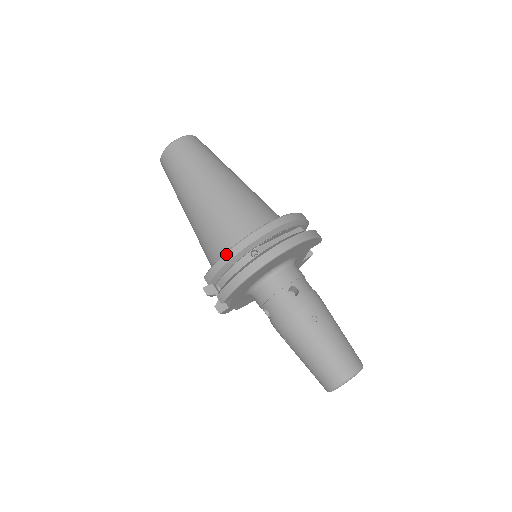
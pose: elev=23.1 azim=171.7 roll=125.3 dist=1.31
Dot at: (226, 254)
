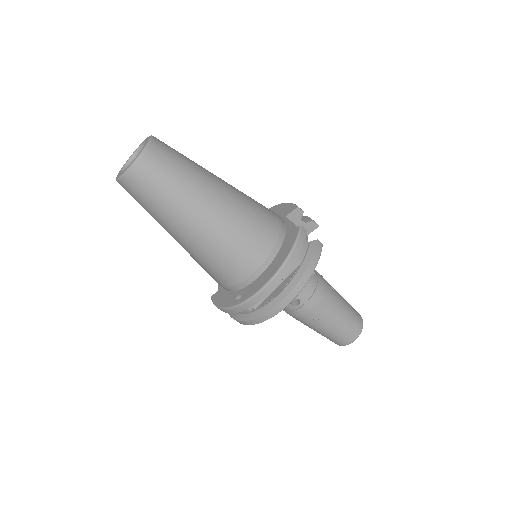
Dot at: (224, 310)
